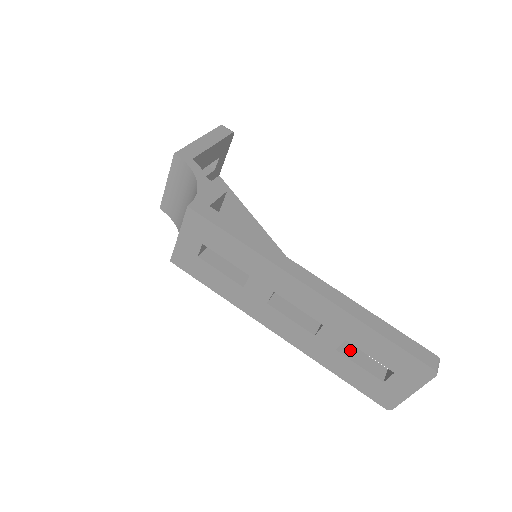
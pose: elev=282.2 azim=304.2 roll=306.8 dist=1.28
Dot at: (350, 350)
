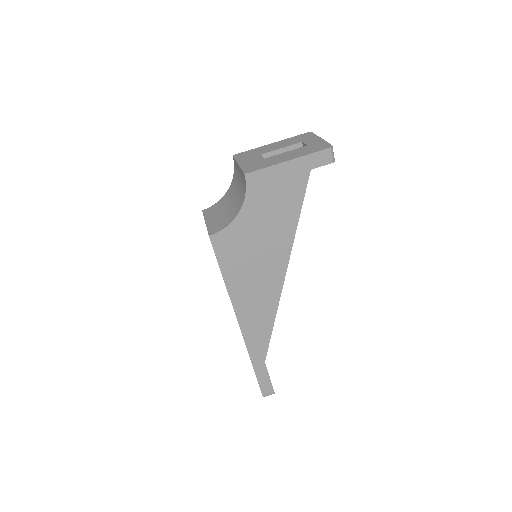
Dot at: occluded
